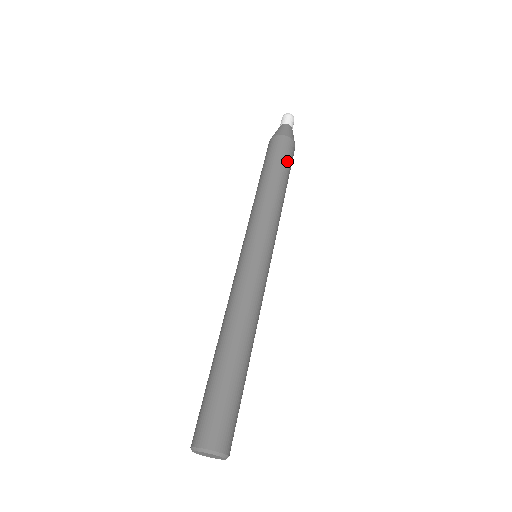
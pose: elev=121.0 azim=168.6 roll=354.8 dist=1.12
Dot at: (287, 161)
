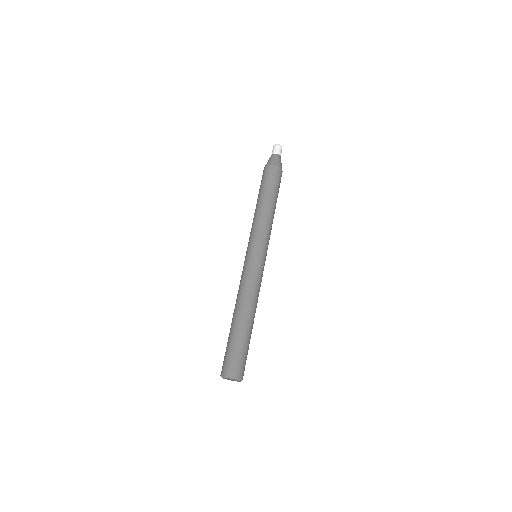
Dot at: occluded
